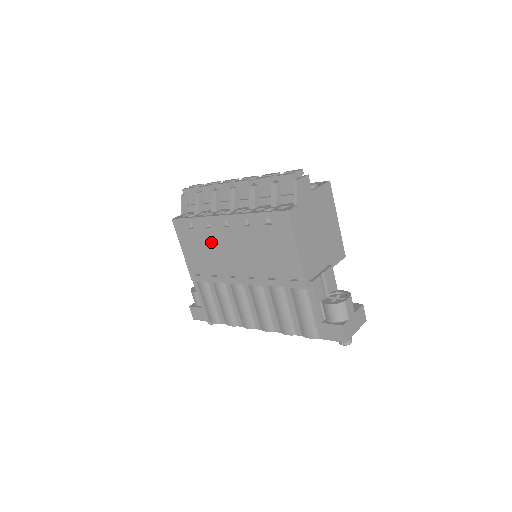
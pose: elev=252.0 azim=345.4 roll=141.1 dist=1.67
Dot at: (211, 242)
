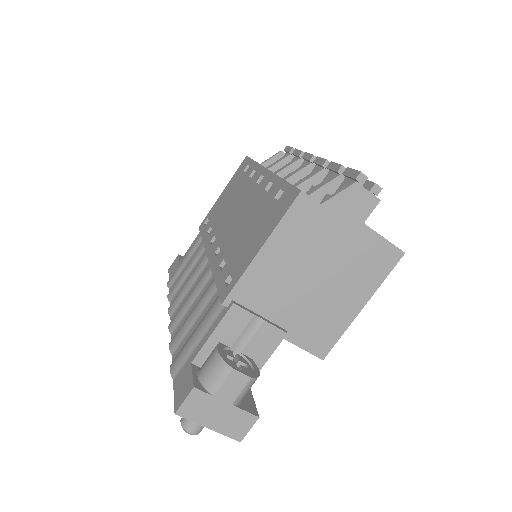
Dot at: (238, 194)
